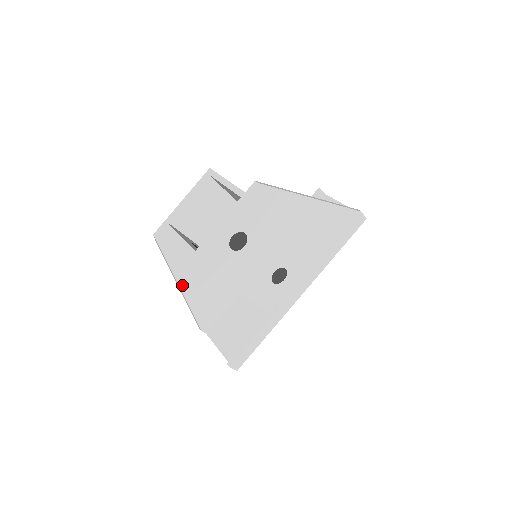
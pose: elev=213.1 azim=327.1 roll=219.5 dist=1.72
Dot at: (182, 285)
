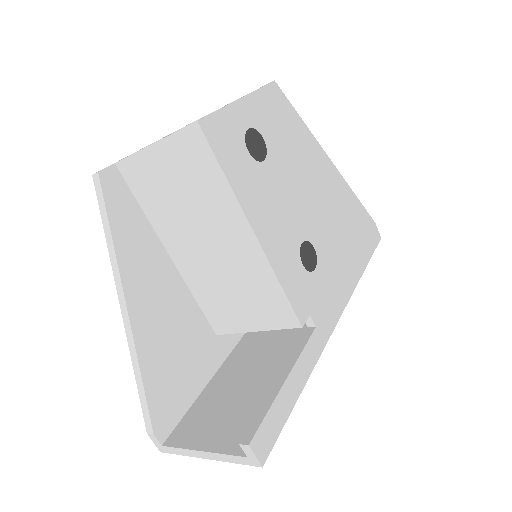
Dot at: (129, 296)
